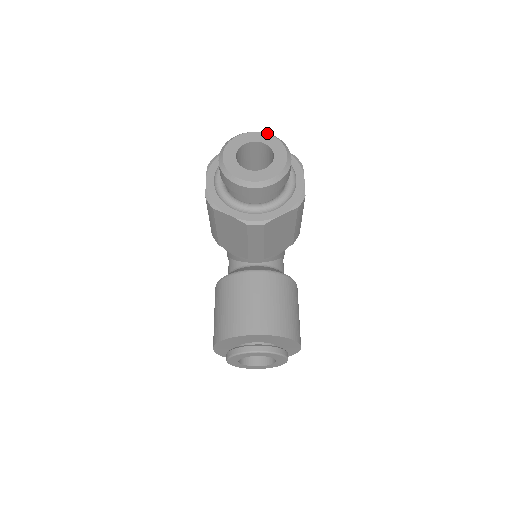
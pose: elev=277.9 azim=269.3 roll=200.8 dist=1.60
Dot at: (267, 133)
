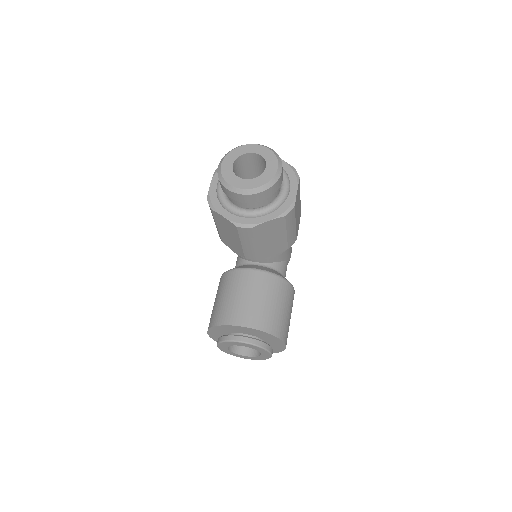
Dot at: (266, 146)
